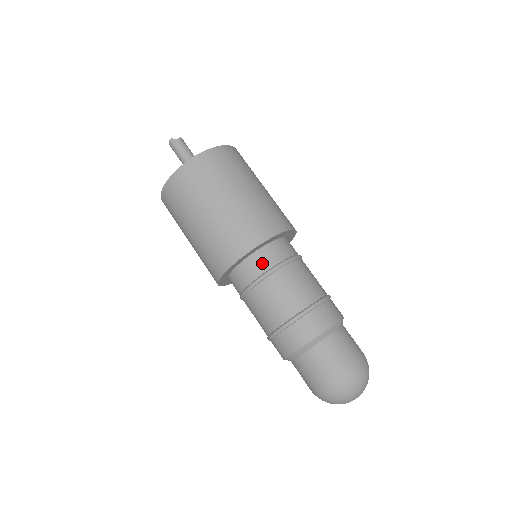
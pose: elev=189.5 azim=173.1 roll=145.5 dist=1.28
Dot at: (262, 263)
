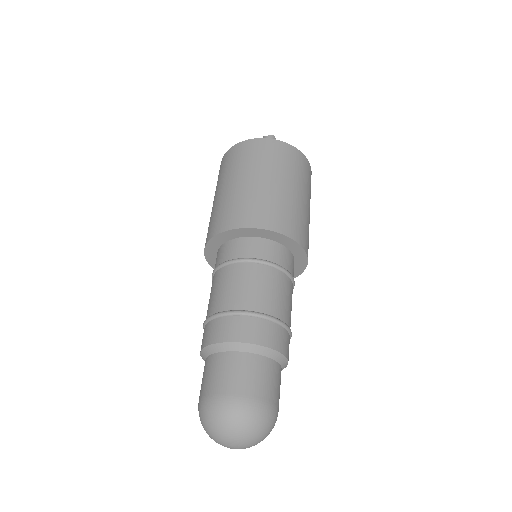
Dot at: (222, 255)
